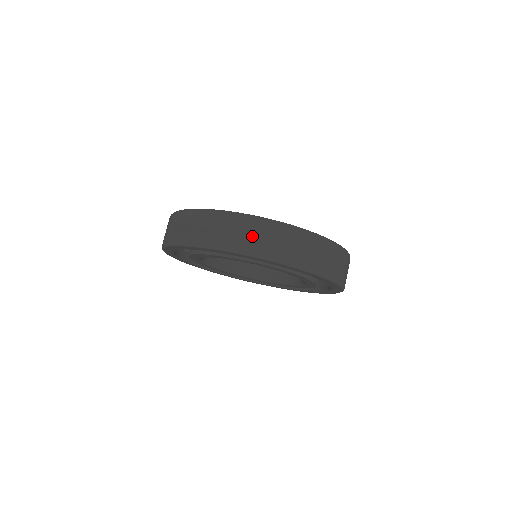
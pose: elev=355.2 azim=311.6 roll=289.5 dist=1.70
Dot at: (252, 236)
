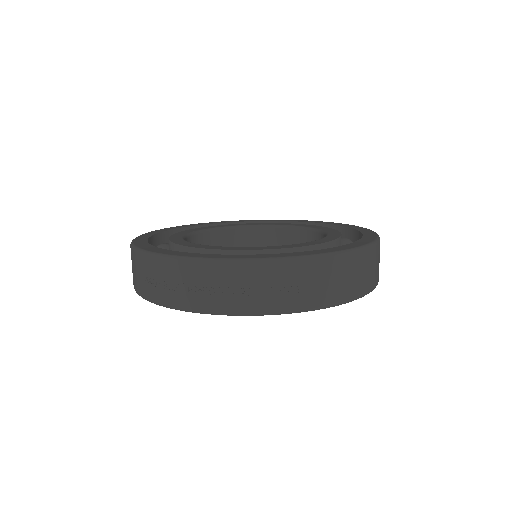
Dot at: (334, 282)
